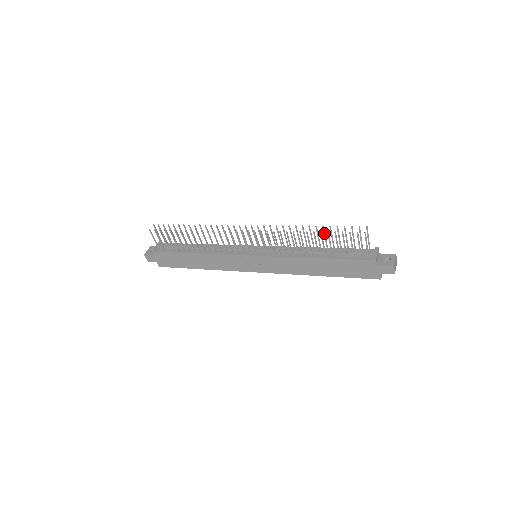
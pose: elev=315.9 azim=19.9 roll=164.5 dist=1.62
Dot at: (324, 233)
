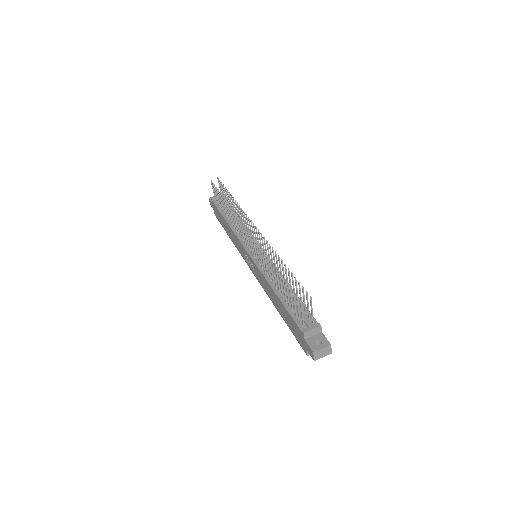
Dot at: (289, 276)
